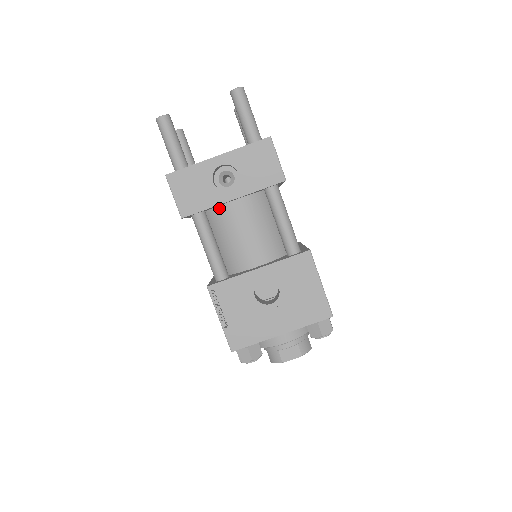
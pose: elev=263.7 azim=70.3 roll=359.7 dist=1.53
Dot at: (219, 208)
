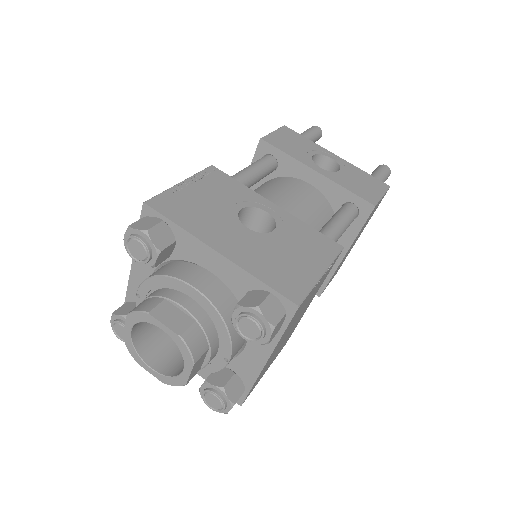
Dot at: (289, 178)
